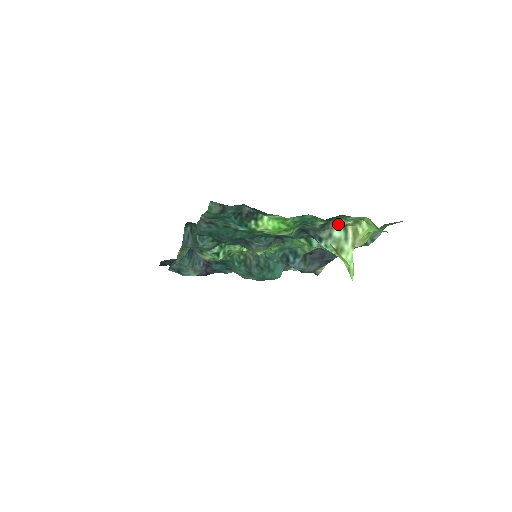
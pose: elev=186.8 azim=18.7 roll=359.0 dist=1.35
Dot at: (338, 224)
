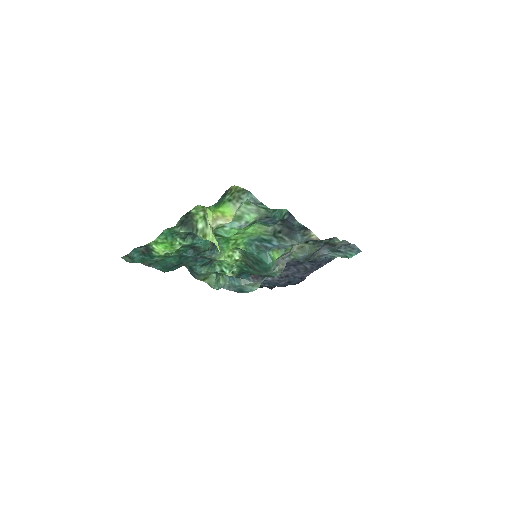
Dot at: (197, 219)
